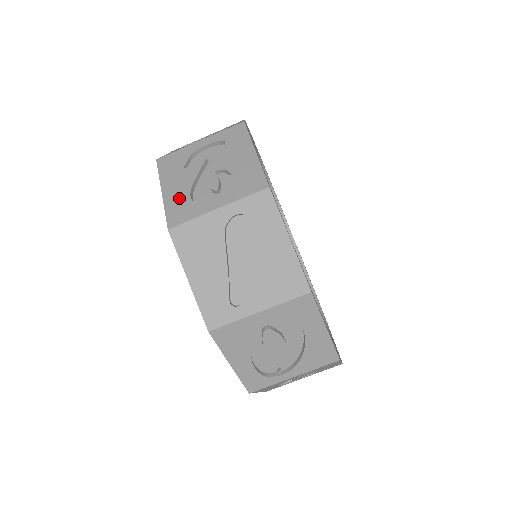
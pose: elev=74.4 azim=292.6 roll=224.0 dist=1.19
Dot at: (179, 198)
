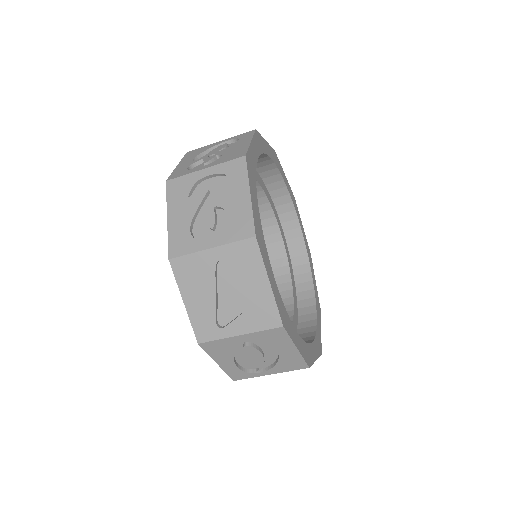
Dot at: (181, 229)
